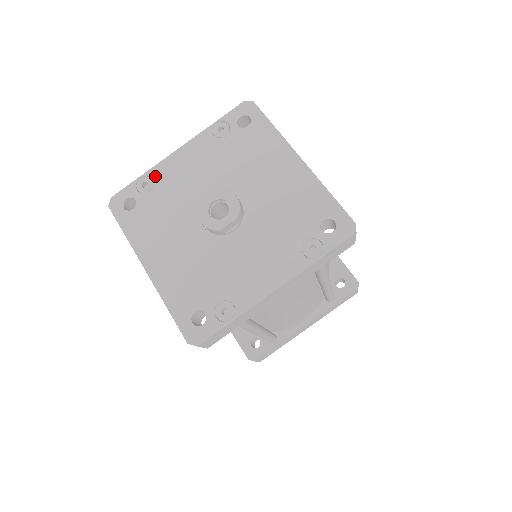
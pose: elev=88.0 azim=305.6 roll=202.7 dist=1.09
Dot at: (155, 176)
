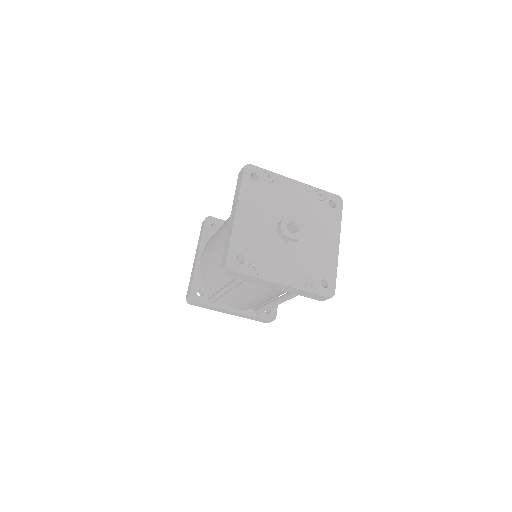
Dot at: (277, 179)
